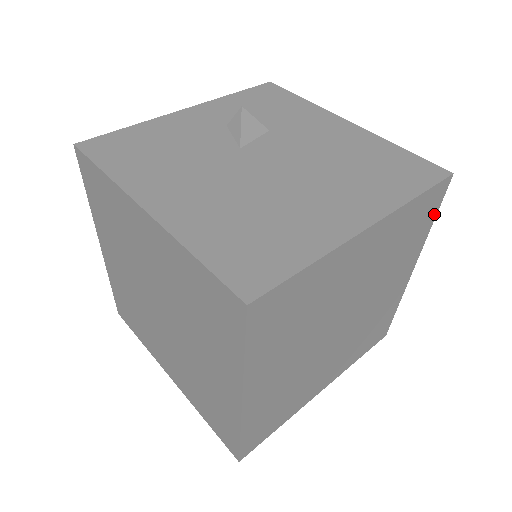
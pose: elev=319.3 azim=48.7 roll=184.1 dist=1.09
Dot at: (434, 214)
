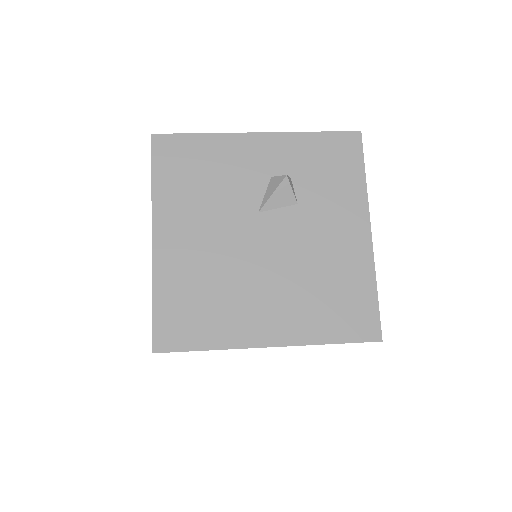
Dot at: occluded
